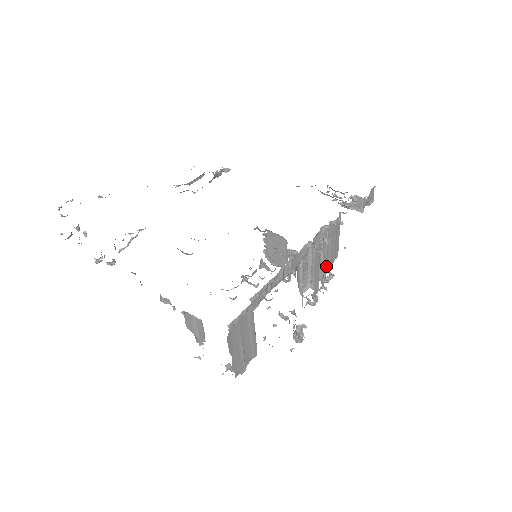
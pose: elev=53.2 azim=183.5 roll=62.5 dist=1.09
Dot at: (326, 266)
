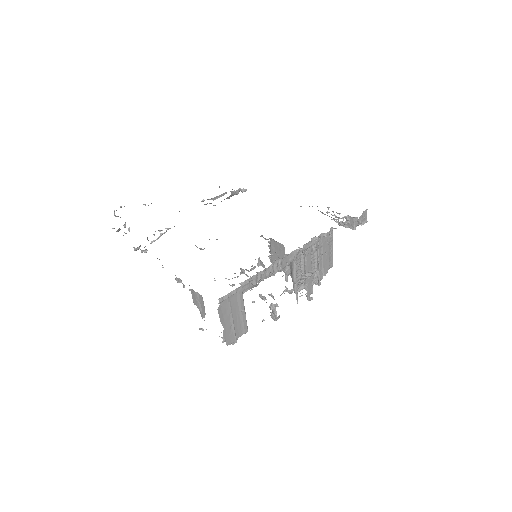
Dot at: (320, 272)
